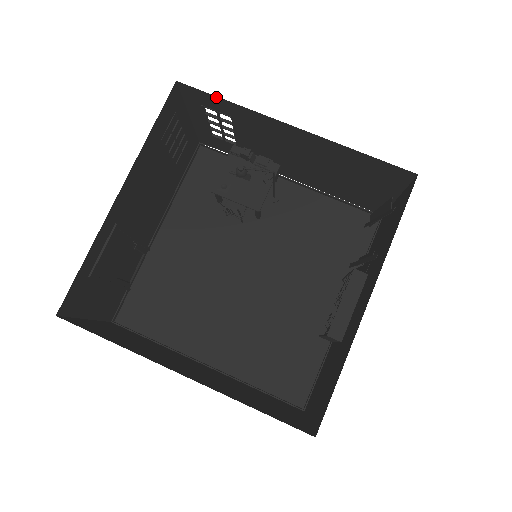
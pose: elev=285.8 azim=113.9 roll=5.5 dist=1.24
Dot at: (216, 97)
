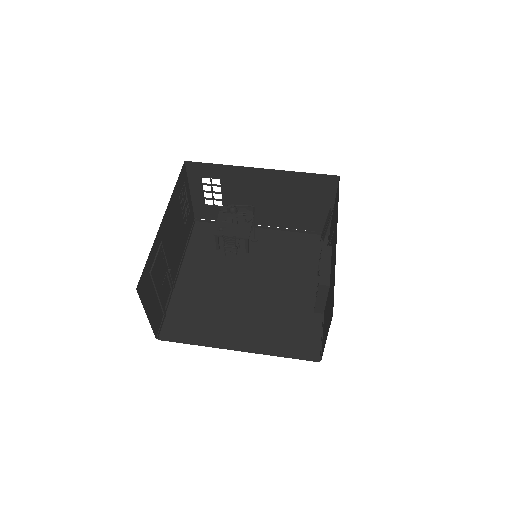
Dot at: (211, 164)
